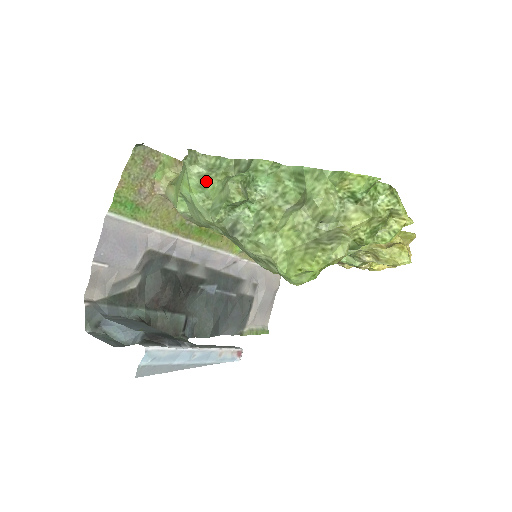
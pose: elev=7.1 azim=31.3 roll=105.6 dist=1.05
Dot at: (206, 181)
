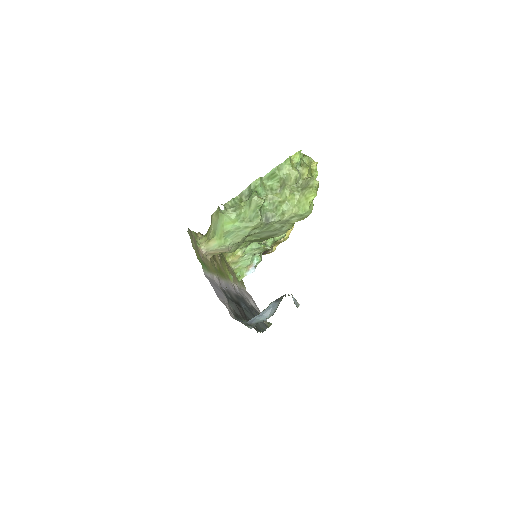
Dot at: (240, 210)
